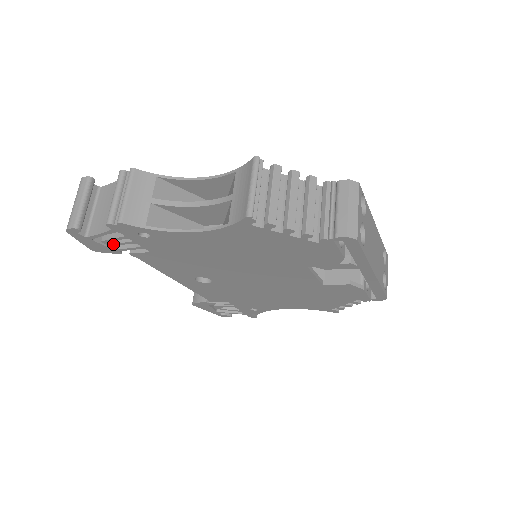
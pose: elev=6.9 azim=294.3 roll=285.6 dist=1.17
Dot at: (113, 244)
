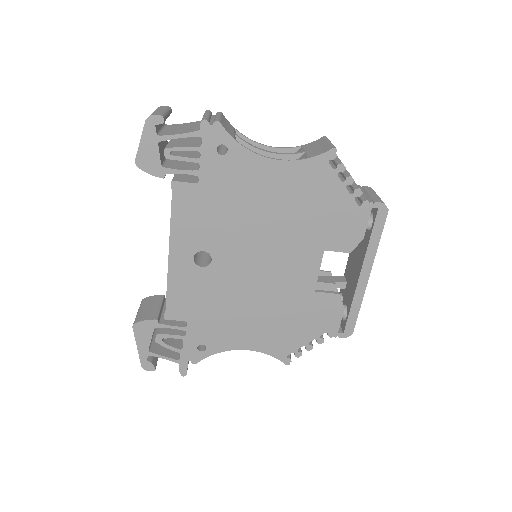
Dot at: (173, 157)
